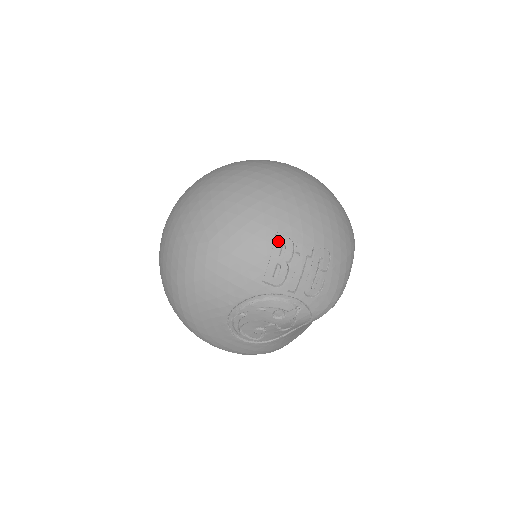
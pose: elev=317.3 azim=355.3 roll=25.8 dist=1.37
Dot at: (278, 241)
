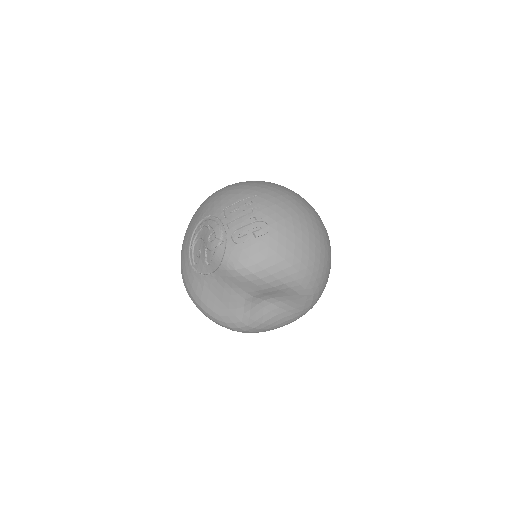
Dot at: (252, 199)
